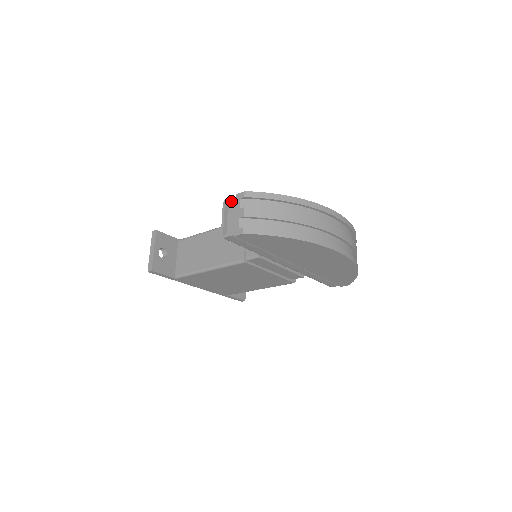
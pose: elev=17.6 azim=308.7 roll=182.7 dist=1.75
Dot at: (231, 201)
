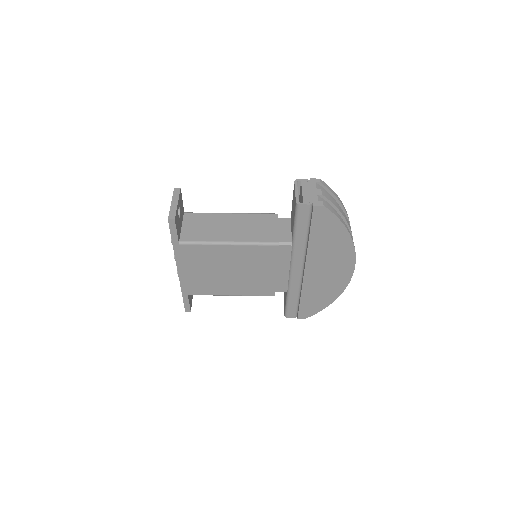
Dot at: (305, 181)
